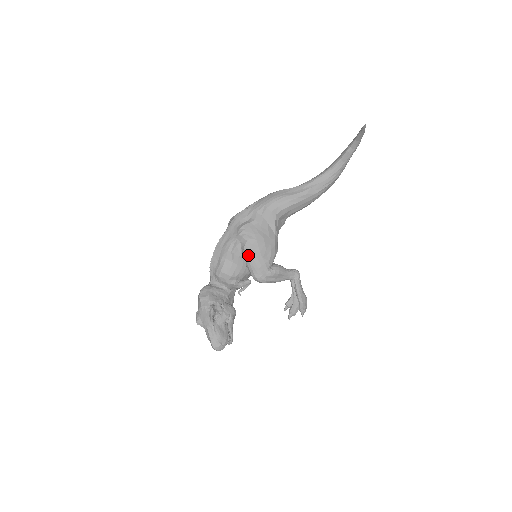
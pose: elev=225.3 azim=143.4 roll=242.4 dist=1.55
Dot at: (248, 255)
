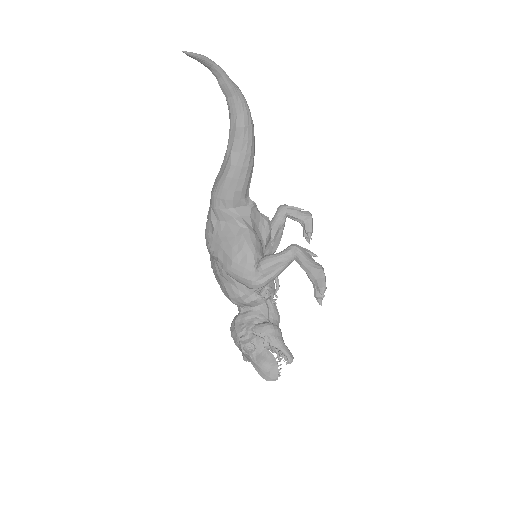
Dot at: (226, 271)
